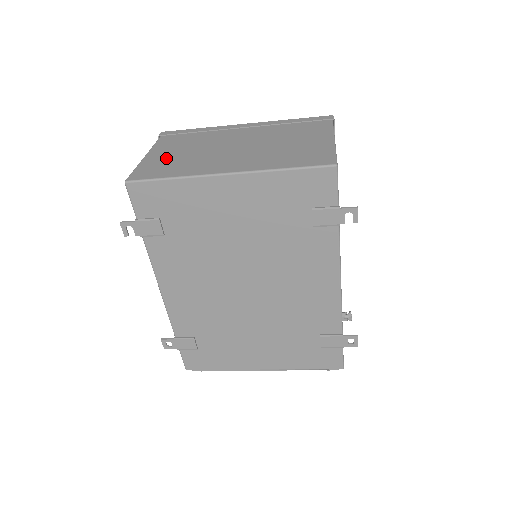
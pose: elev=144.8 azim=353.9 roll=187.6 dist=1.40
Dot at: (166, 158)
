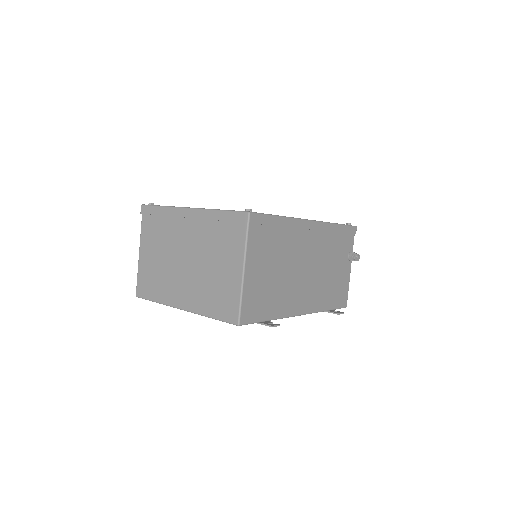
Dot at: (150, 265)
